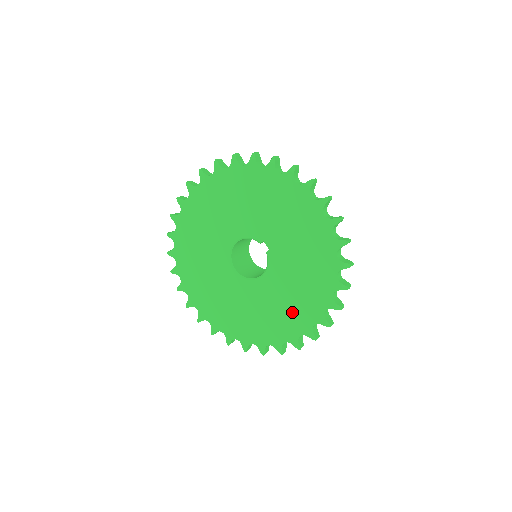
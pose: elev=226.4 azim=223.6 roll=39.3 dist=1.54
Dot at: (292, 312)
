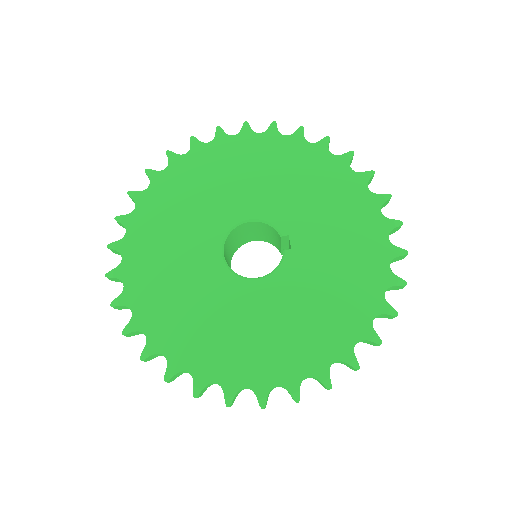
Dot at: (281, 345)
